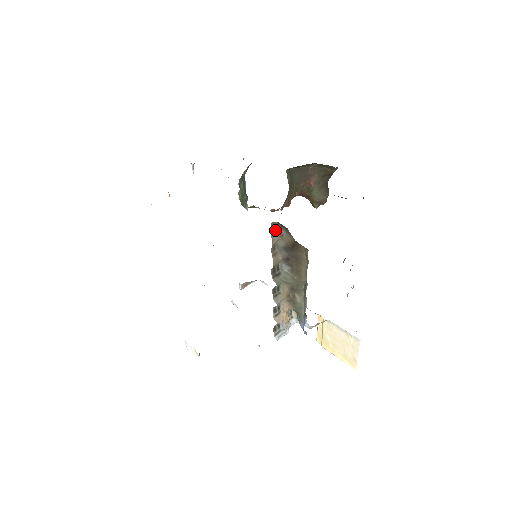
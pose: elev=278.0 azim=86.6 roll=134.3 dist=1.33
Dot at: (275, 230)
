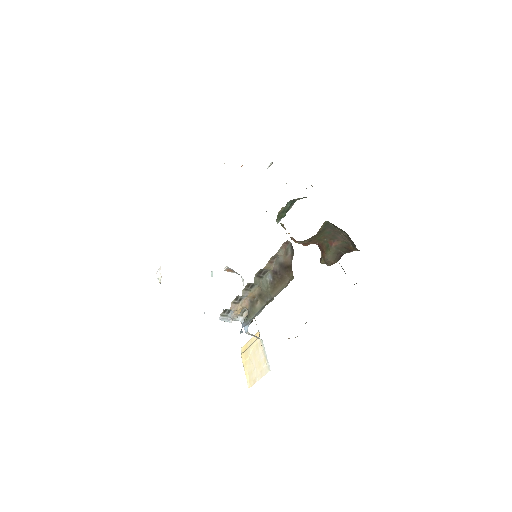
Dot at: (286, 247)
